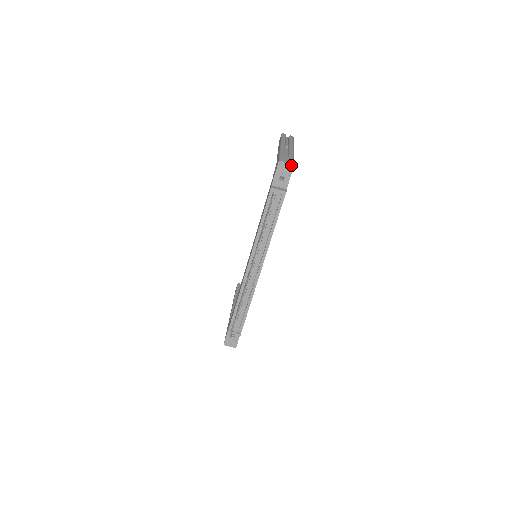
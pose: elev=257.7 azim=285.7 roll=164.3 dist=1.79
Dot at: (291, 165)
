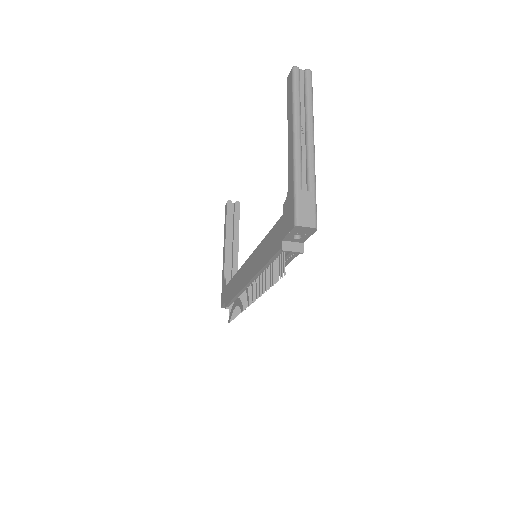
Dot at: (313, 228)
